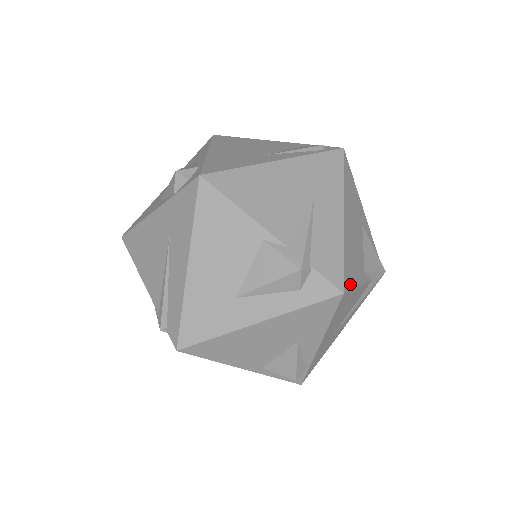
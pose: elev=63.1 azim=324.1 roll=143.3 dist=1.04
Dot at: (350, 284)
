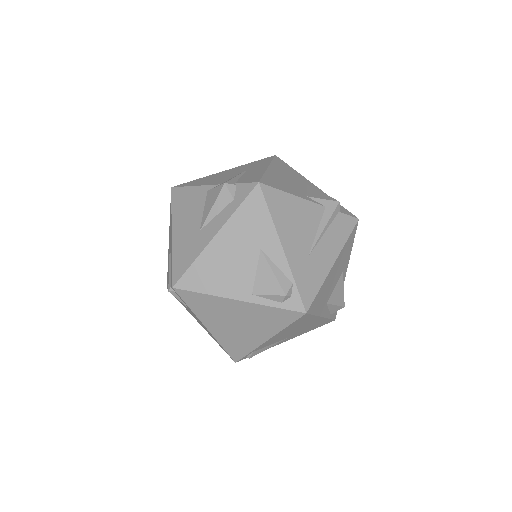
Dot at: (273, 186)
